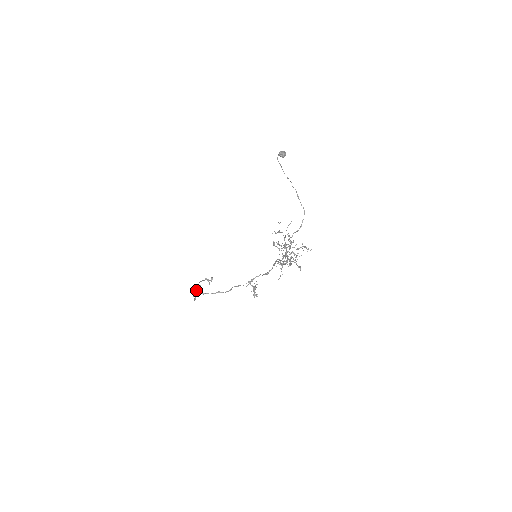
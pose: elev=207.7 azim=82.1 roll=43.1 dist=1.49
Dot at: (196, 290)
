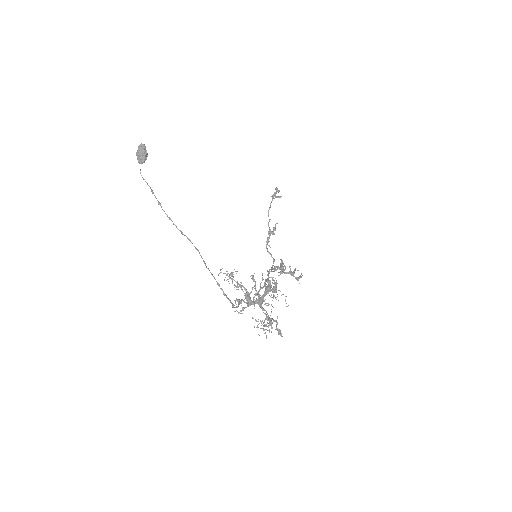
Dot at: (270, 234)
